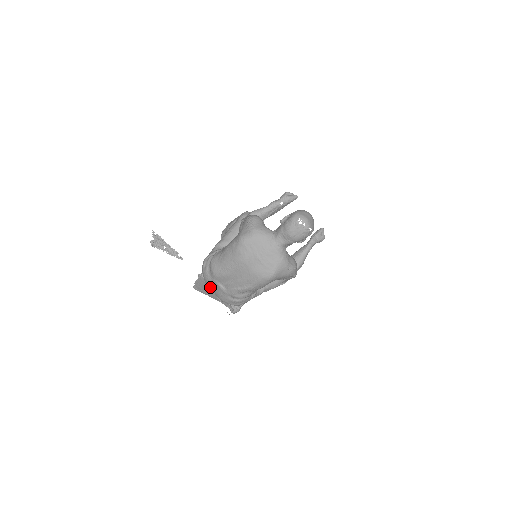
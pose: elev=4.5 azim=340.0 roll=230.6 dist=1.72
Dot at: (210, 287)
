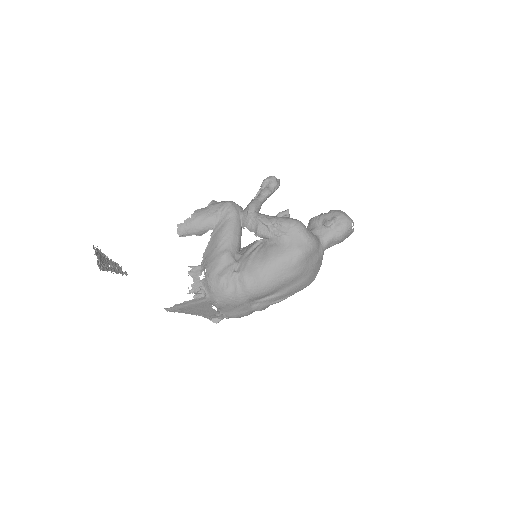
Dot at: (225, 308)
